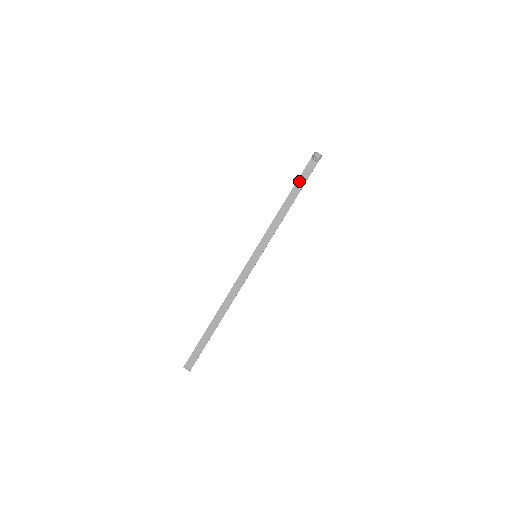
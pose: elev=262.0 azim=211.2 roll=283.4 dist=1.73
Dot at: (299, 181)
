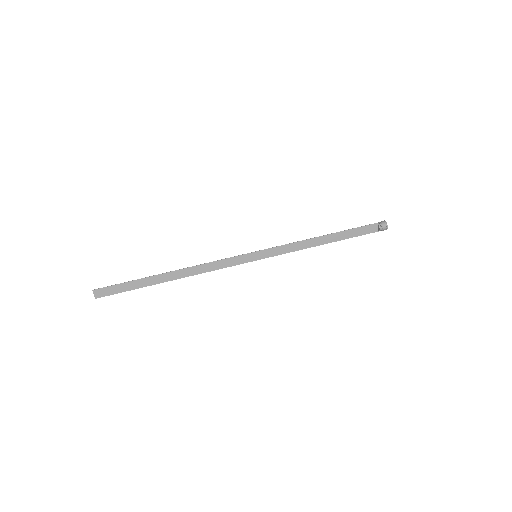
Dot at: (351, 231)
